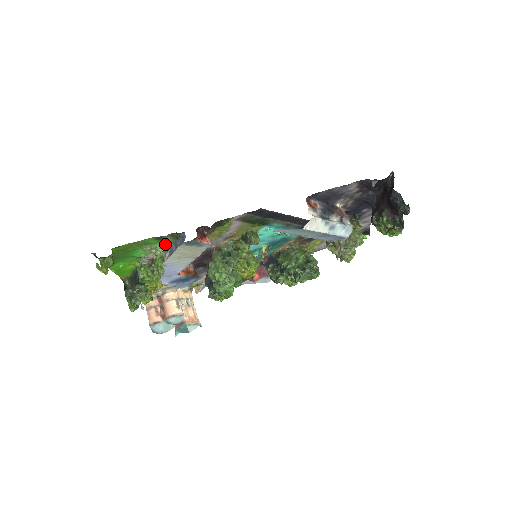
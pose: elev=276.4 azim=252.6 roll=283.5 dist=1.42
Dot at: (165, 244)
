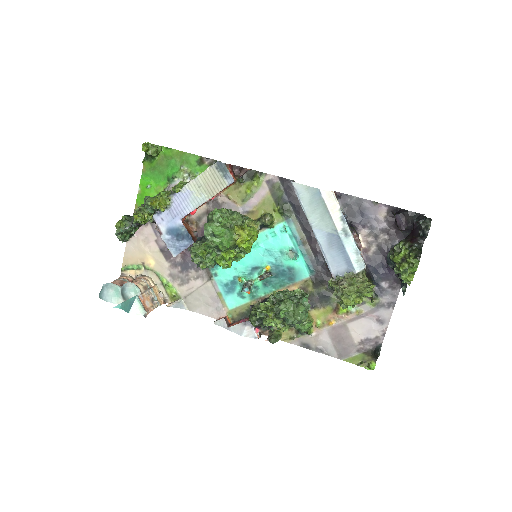
Dot at: (199, 173)
